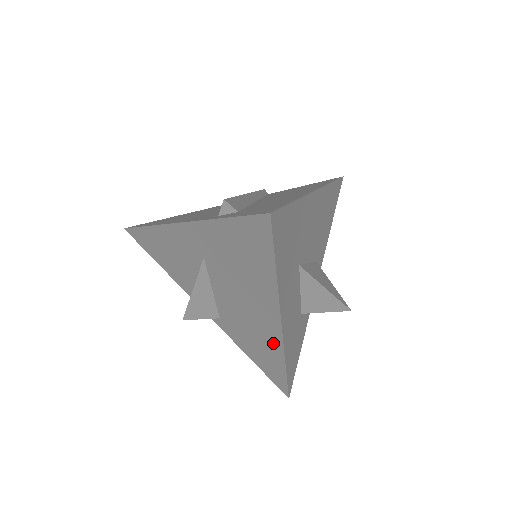
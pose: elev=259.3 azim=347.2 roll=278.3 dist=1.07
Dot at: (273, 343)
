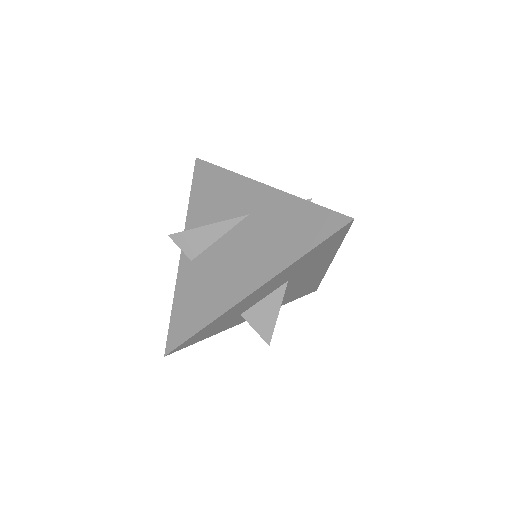
Dot at: (222, 302)
